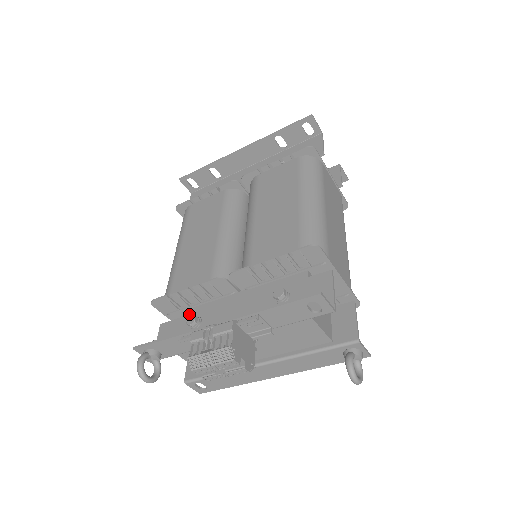
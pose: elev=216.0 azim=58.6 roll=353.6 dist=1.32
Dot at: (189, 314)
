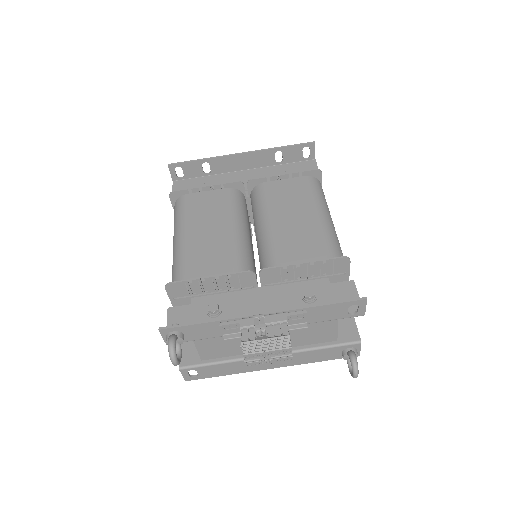
Dot at: (202, 301)
